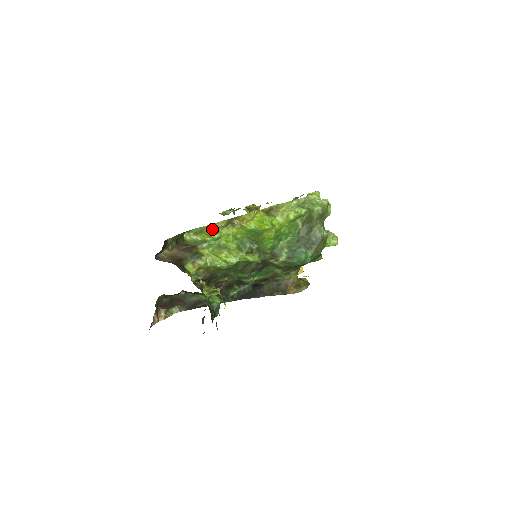
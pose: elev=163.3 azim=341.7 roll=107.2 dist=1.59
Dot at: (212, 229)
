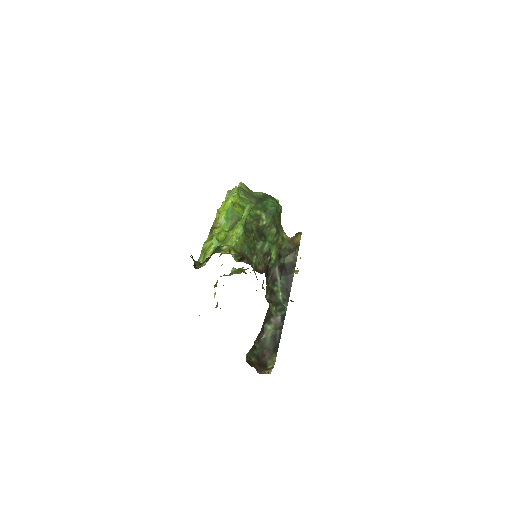
Dot at: (207, 241)
